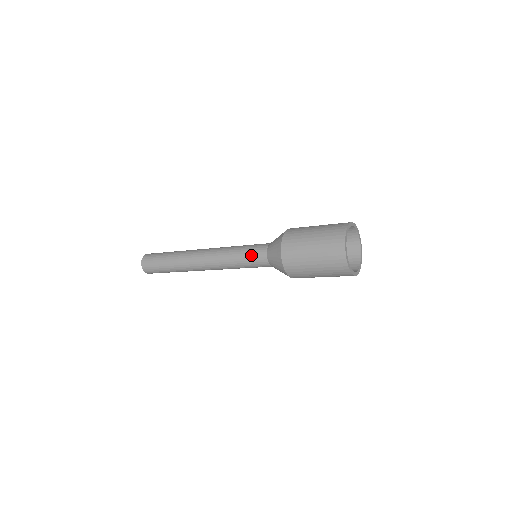
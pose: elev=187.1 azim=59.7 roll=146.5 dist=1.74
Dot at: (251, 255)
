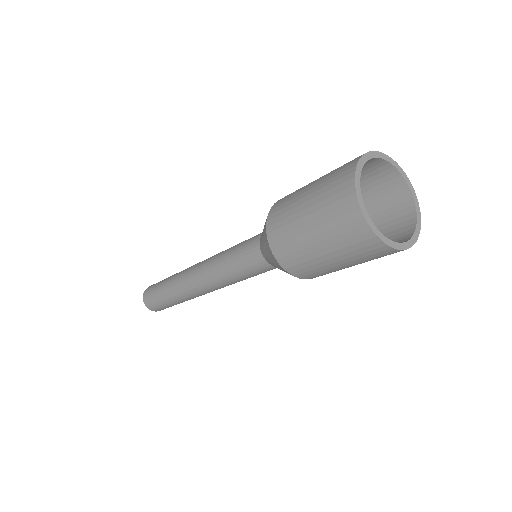
Dot at: (245, 242)
